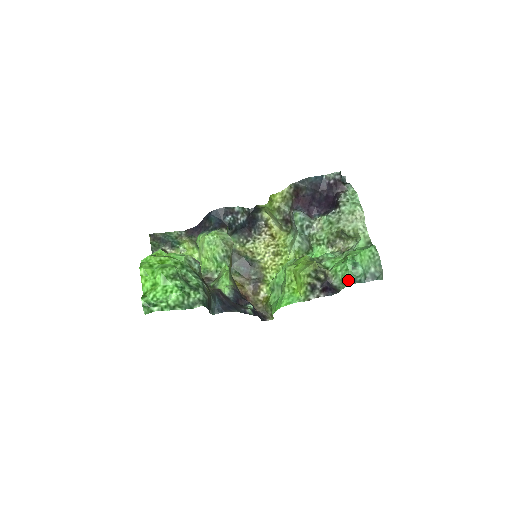
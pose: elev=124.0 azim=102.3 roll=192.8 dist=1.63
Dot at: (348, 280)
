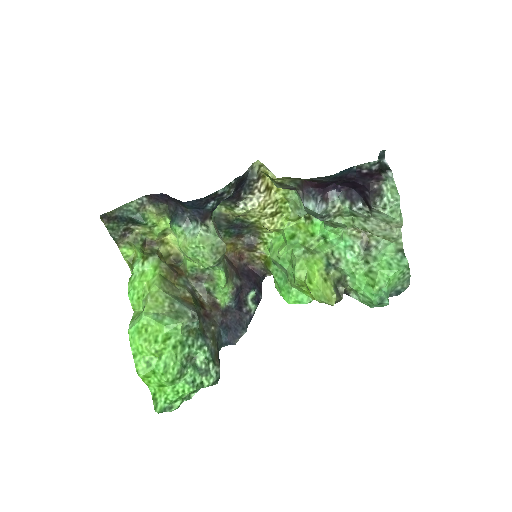
Dot at: (370, 307)
